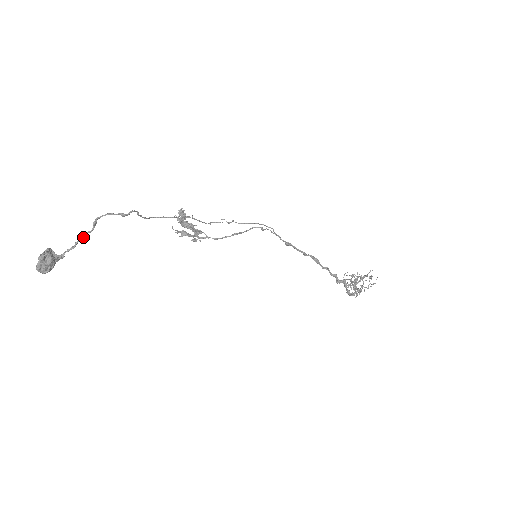
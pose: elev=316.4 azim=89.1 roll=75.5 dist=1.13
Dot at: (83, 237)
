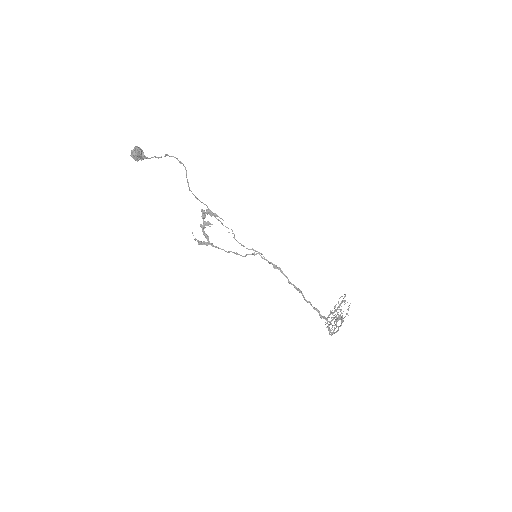
Dot at: (158, 158)
